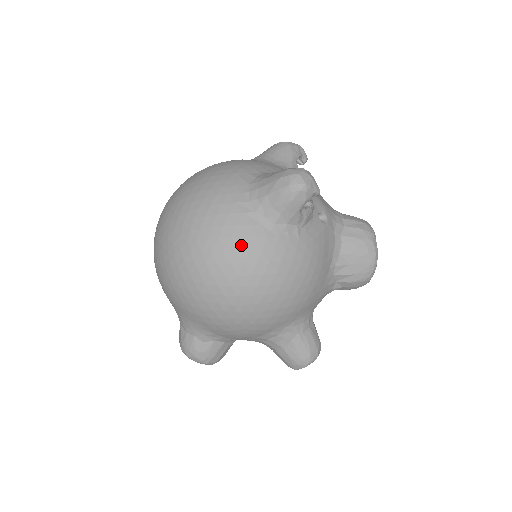
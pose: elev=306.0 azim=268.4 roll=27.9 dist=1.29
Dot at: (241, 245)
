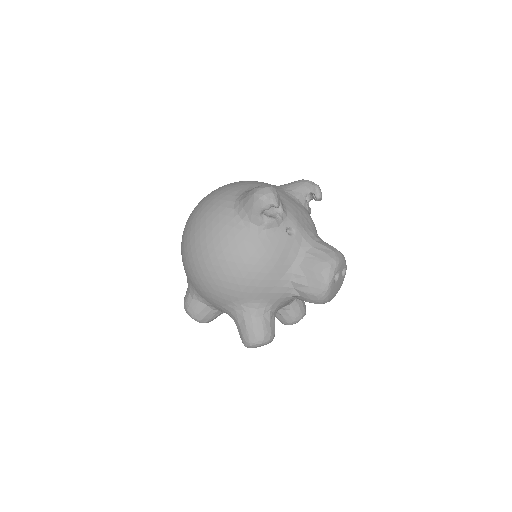
Dot at: (216, 227)
